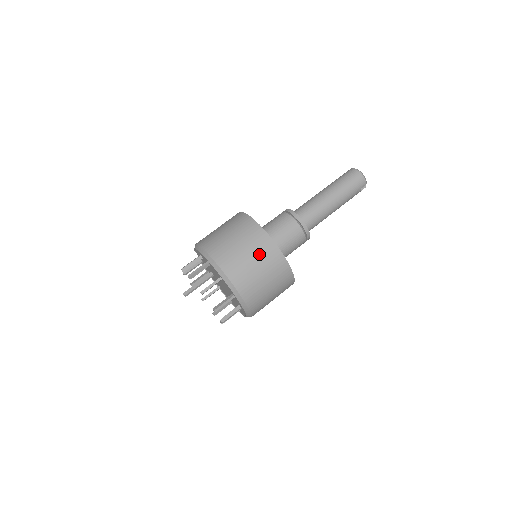
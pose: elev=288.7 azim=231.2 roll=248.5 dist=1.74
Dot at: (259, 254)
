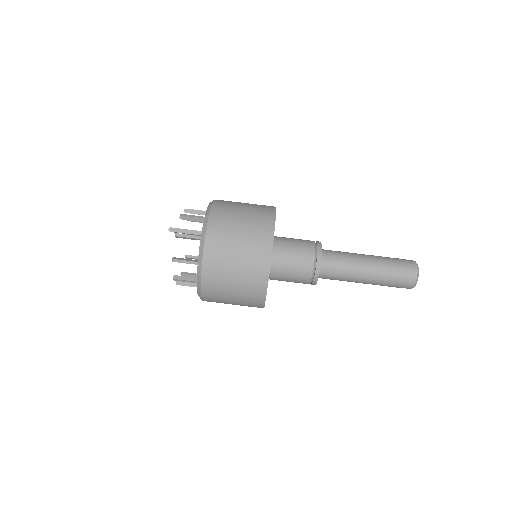
Dot at: (245, 279)
